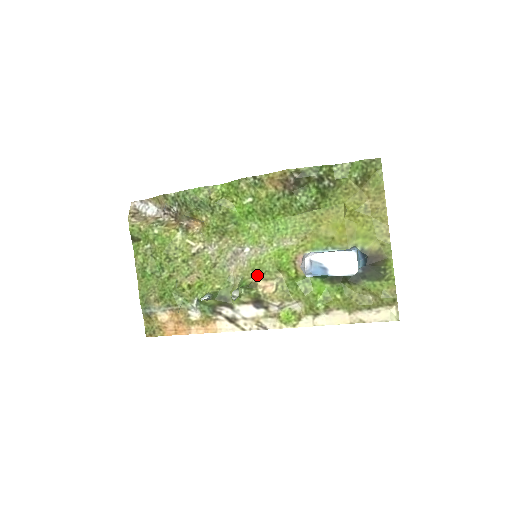
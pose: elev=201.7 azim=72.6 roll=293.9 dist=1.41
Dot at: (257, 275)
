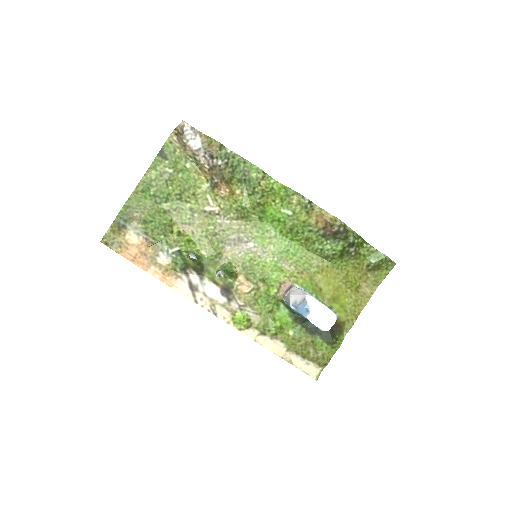
Dot at: (244, 270)
